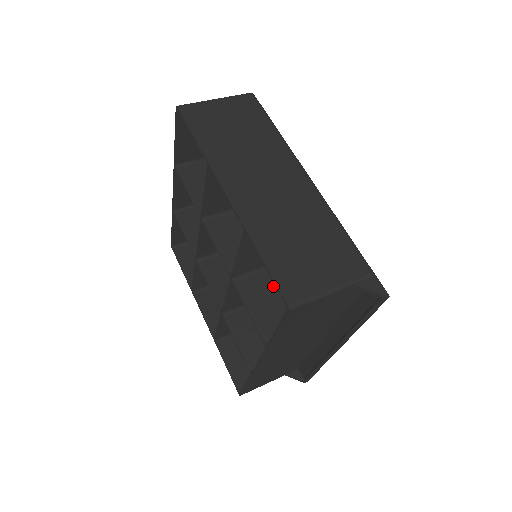
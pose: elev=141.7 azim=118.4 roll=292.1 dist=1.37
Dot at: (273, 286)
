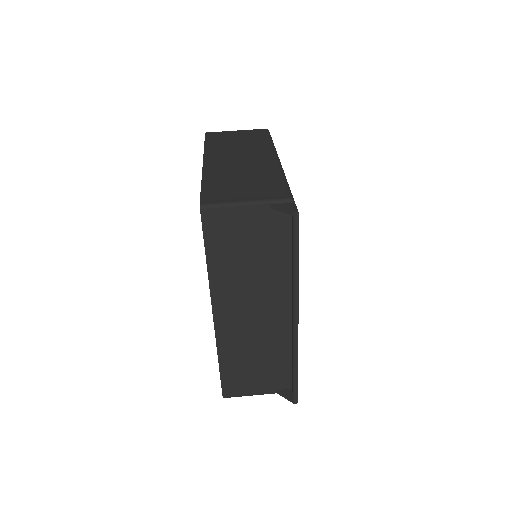
Dot at: occluded
